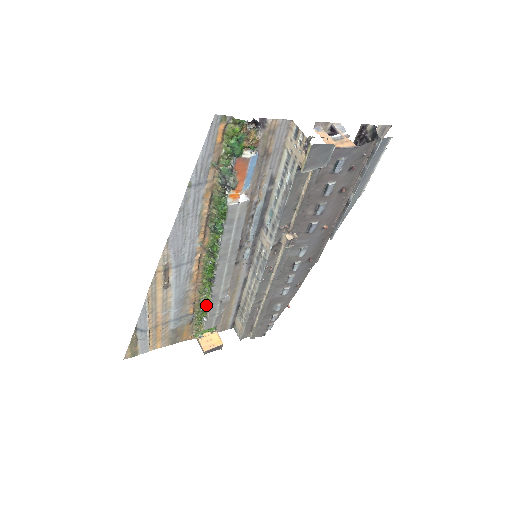
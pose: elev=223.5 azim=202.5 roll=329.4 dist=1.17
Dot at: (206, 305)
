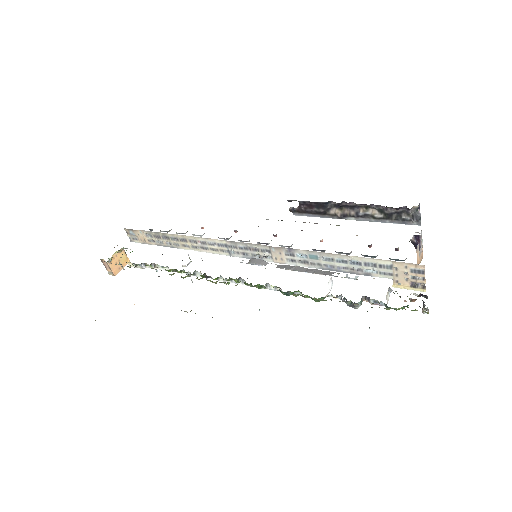
Dot at: (163, 267)
